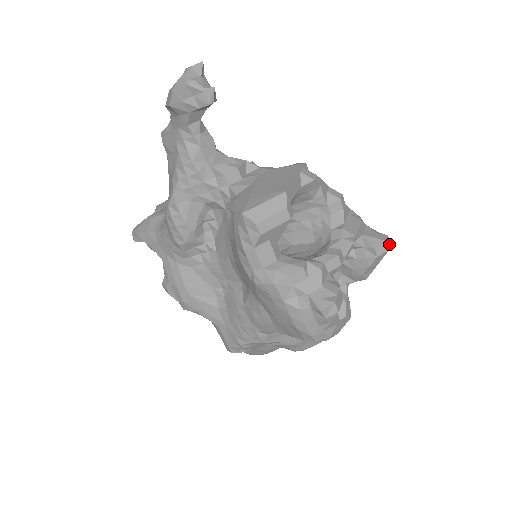
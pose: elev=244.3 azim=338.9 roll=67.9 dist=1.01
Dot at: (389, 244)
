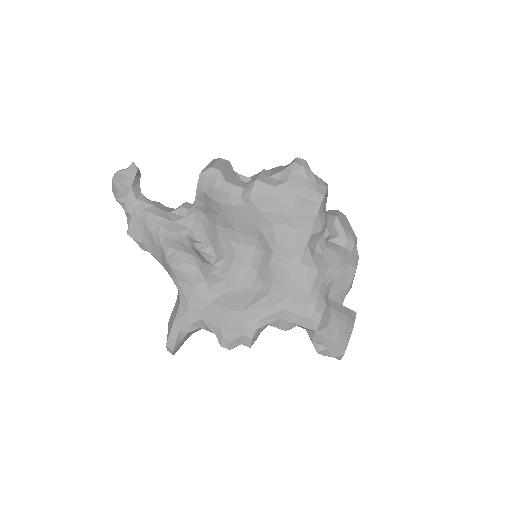
Dot at: occluded
